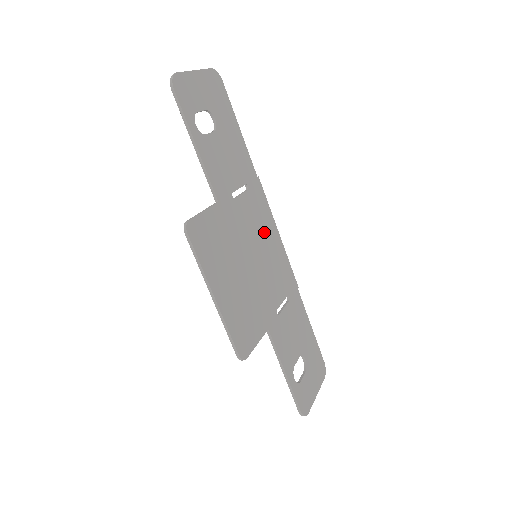
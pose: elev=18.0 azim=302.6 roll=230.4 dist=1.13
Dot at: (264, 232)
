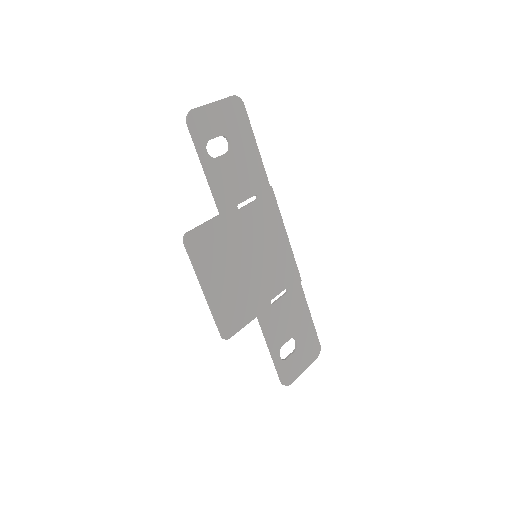
Dot at: (269, 235)
